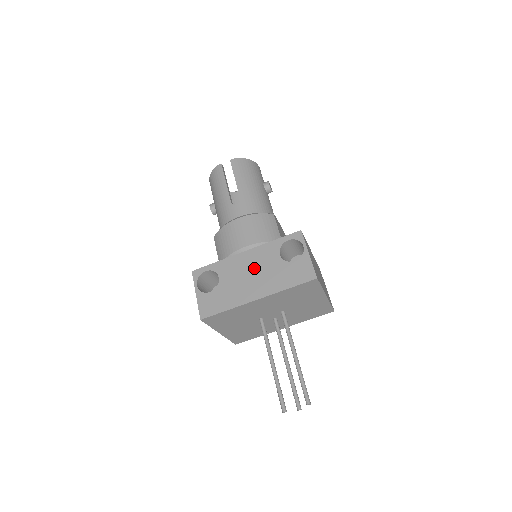
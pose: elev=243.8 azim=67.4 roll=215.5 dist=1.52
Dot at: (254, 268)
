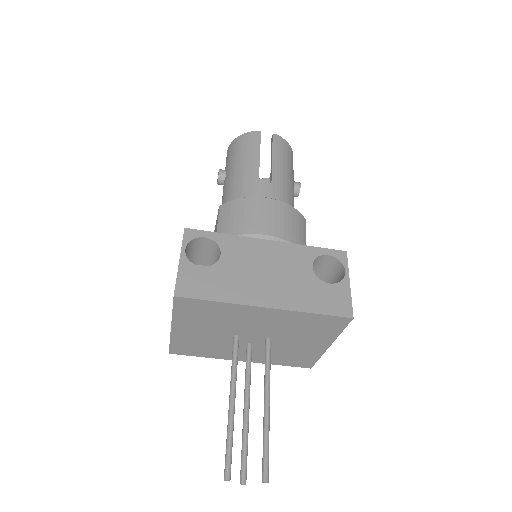
Dot at: (274, 266)
